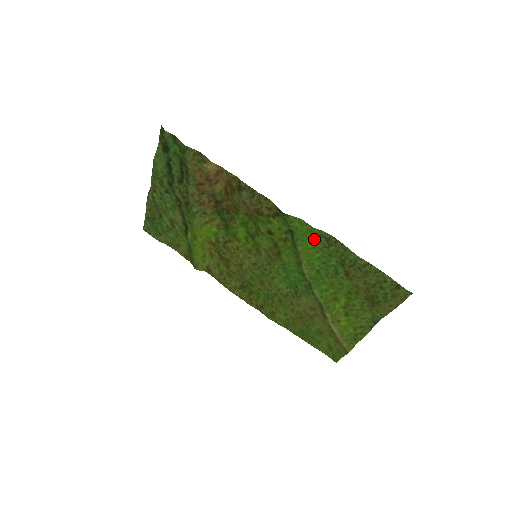
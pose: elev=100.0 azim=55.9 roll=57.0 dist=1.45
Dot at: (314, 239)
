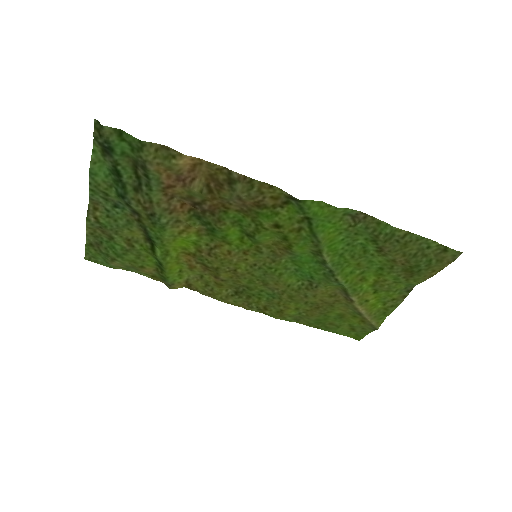
Dot at: (337, 220)
